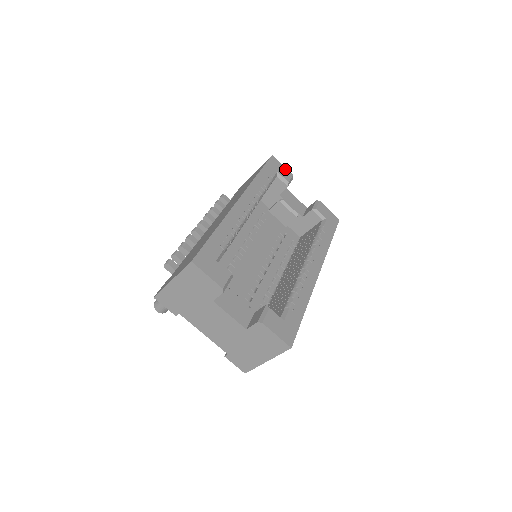
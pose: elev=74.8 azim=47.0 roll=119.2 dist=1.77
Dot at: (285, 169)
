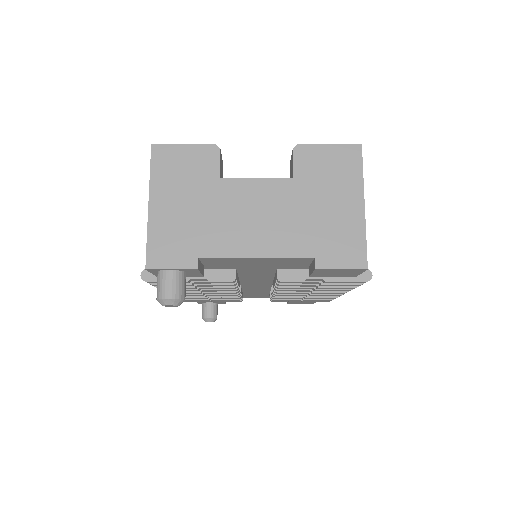
Dot at: occluded
